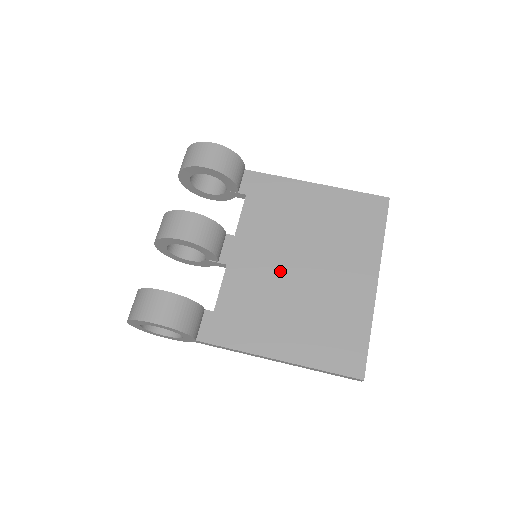
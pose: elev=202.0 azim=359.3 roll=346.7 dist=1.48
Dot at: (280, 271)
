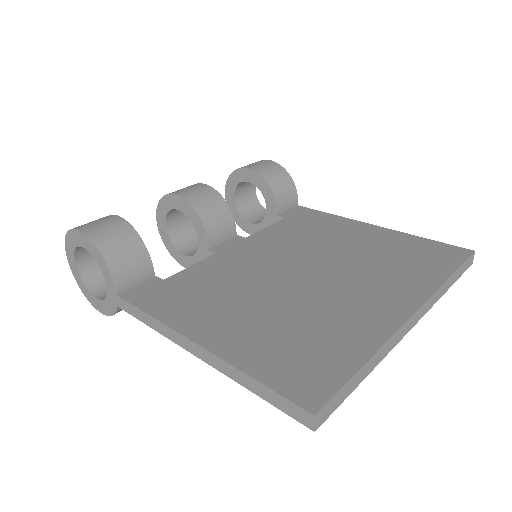
Dot at: (274, 271)
